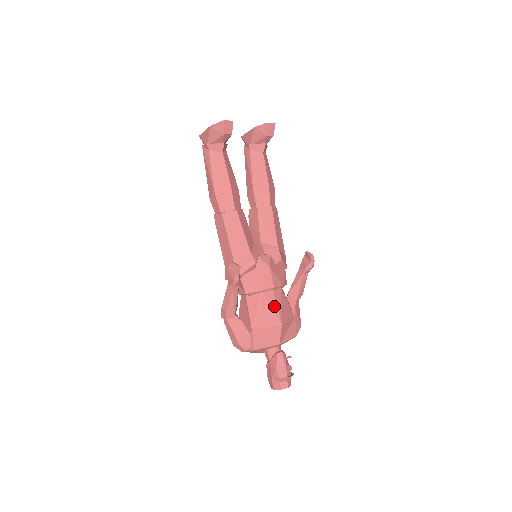
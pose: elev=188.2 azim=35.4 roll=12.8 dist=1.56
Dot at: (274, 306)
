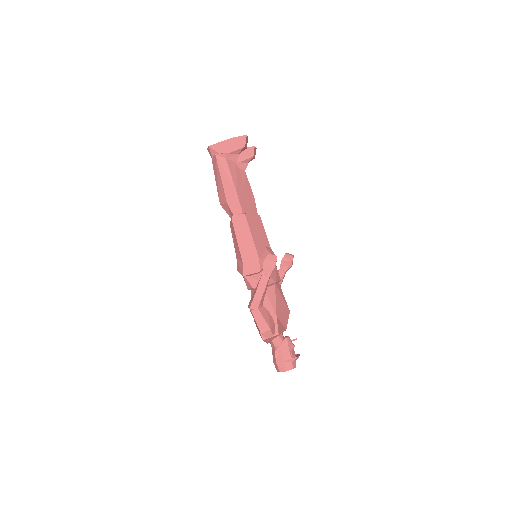
Dot at: (283, 296)
